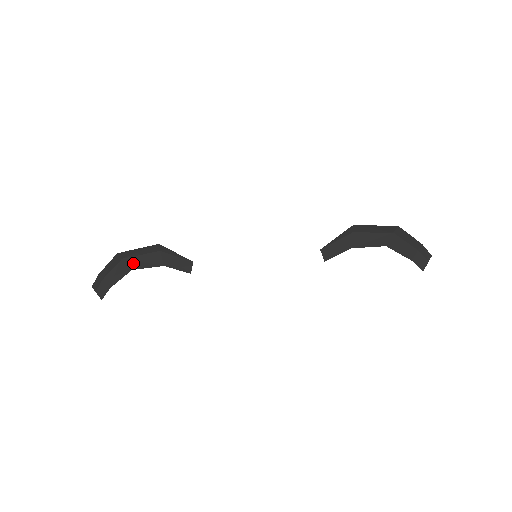
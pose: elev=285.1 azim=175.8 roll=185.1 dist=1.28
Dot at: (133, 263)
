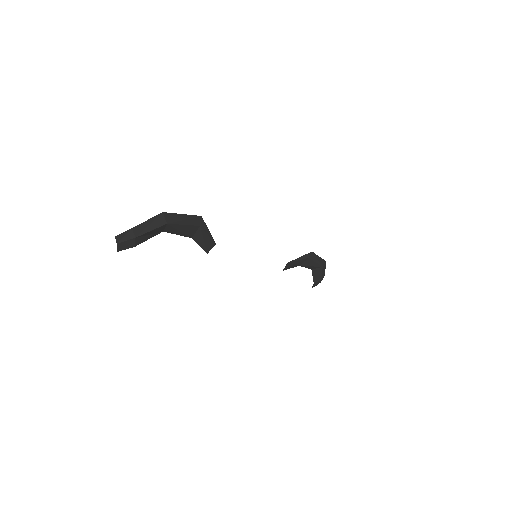
Dot at: (171, 229)
